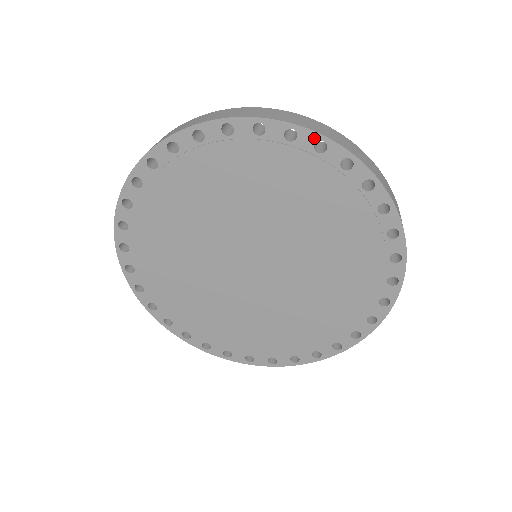
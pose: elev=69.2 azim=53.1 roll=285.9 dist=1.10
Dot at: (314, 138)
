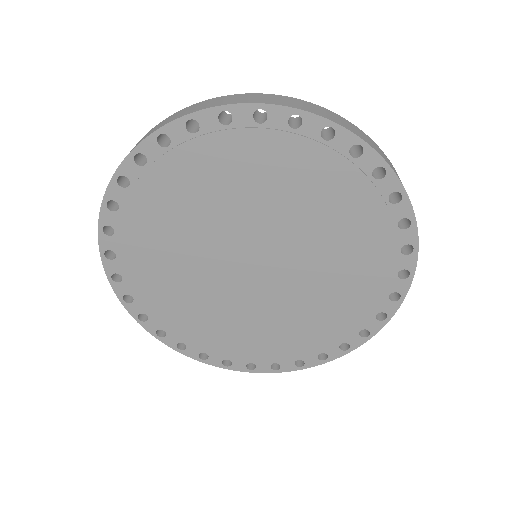
Dot at: (412, 241)
